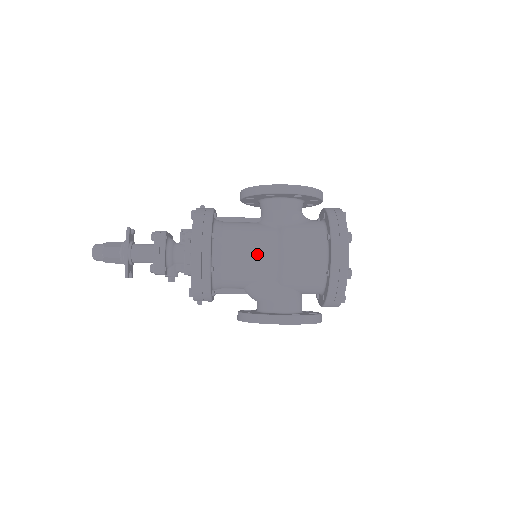
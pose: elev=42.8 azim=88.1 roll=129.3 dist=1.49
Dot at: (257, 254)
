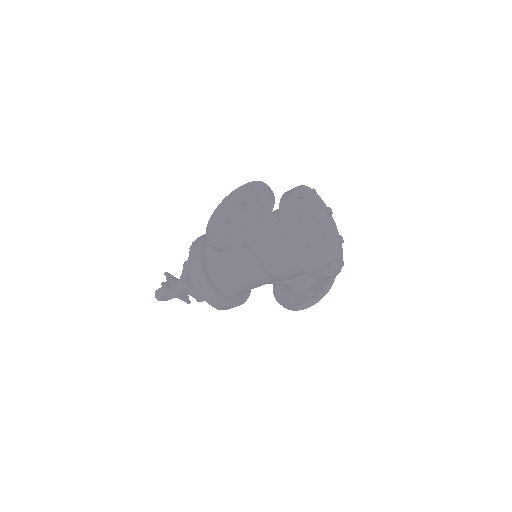
Dot at: (253, 280)
